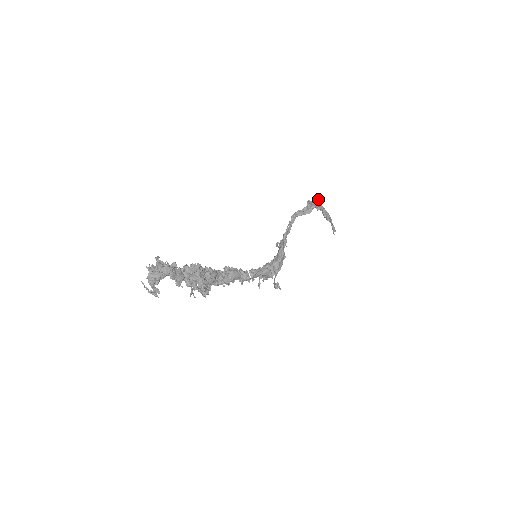
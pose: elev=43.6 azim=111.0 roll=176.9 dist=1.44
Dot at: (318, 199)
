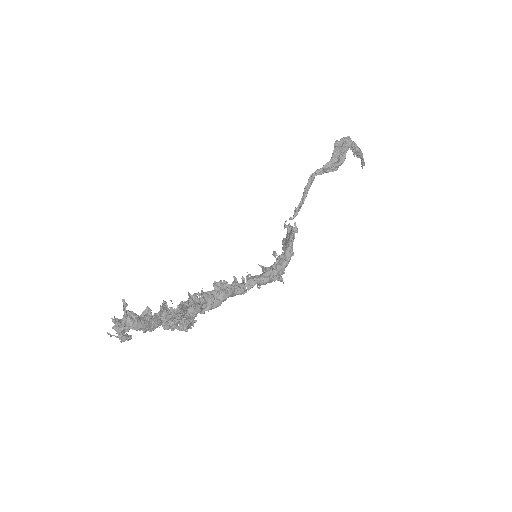
Dot at: (349, 141)
